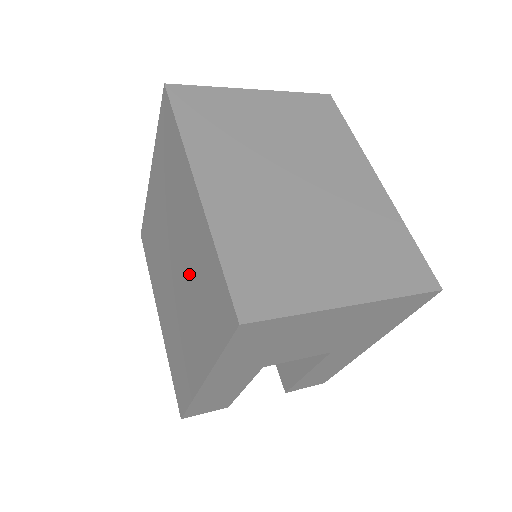
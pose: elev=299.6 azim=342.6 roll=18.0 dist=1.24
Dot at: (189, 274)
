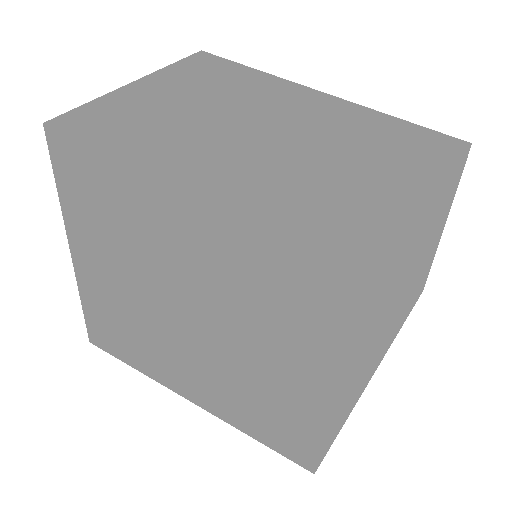
Dot at: (250, 312)
